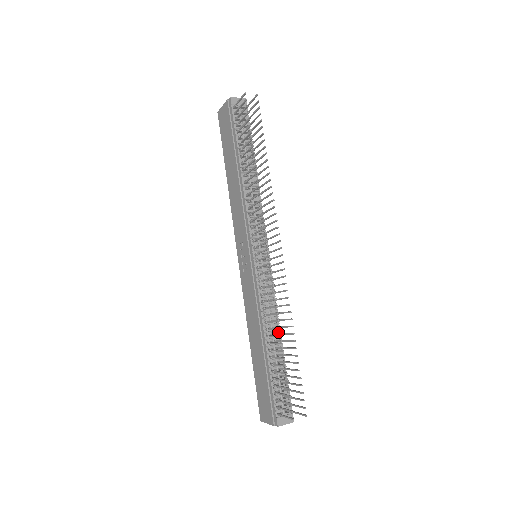
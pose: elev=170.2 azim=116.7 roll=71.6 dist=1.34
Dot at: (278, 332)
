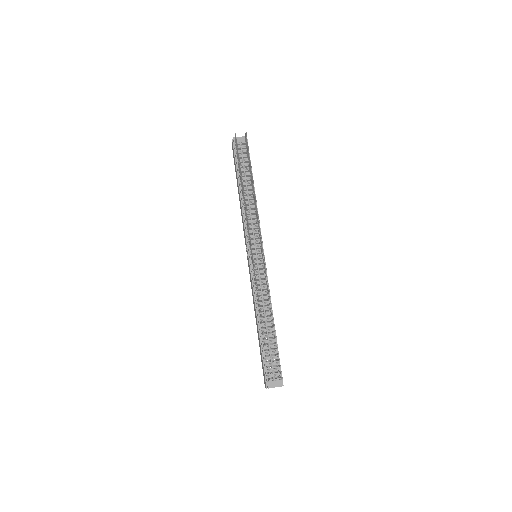
Dot at: occluded
